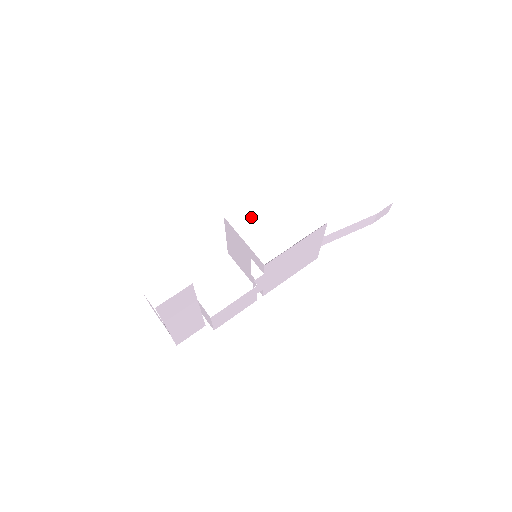
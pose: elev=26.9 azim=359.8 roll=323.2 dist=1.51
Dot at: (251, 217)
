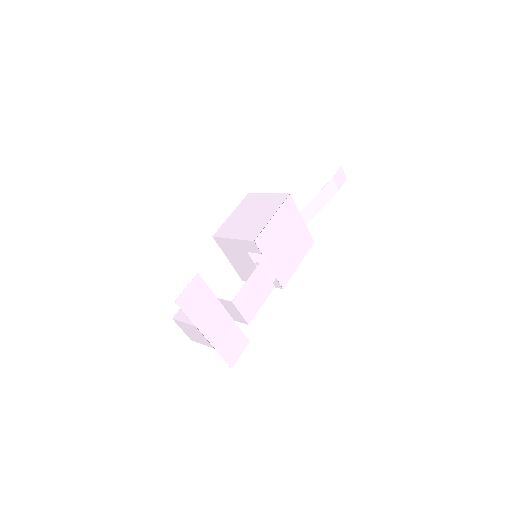
Dot at: (232, 225)
